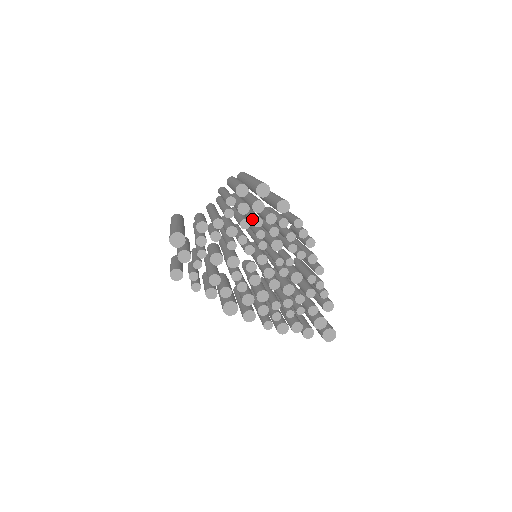
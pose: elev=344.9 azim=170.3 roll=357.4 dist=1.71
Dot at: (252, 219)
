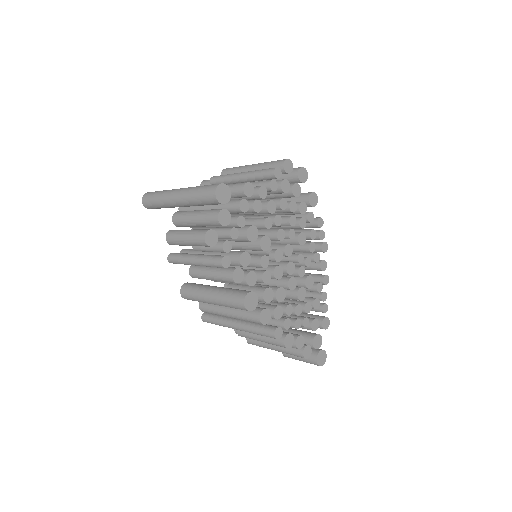
Dot at: occluded
